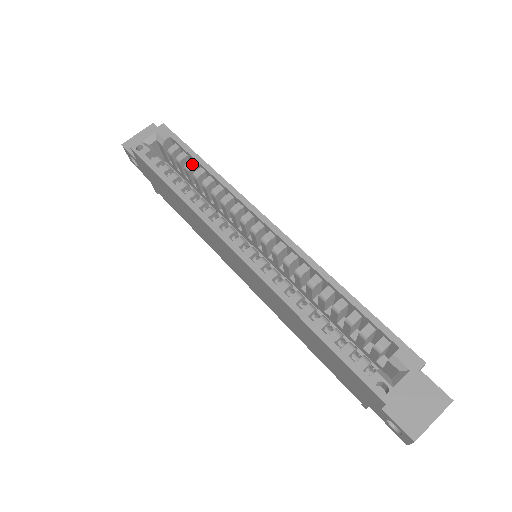
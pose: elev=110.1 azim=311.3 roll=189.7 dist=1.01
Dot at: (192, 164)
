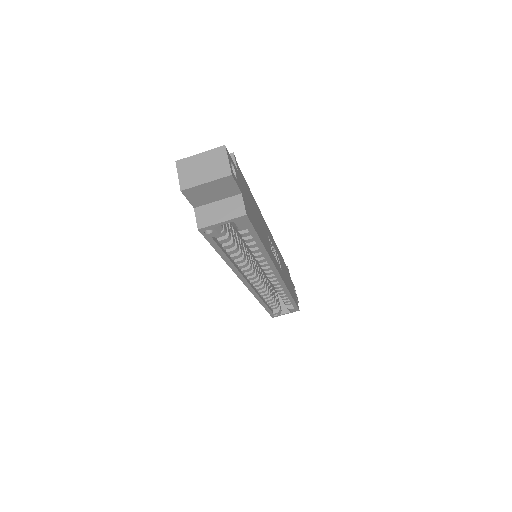
Dot at: (251, 241)
